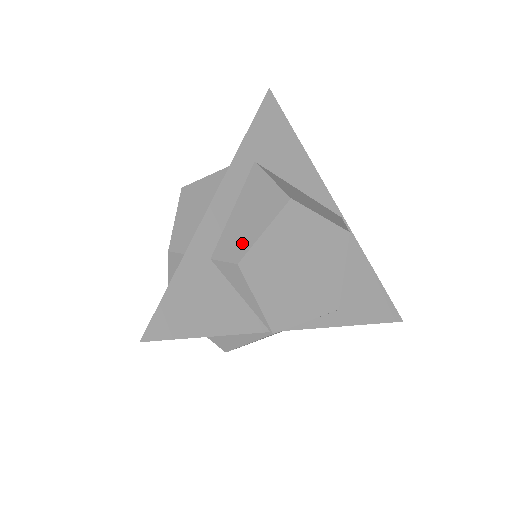
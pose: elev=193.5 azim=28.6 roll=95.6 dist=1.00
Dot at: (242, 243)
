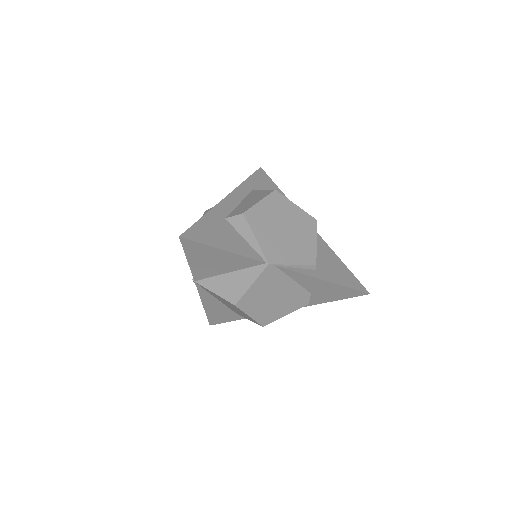
Dot at: (245, 208)
